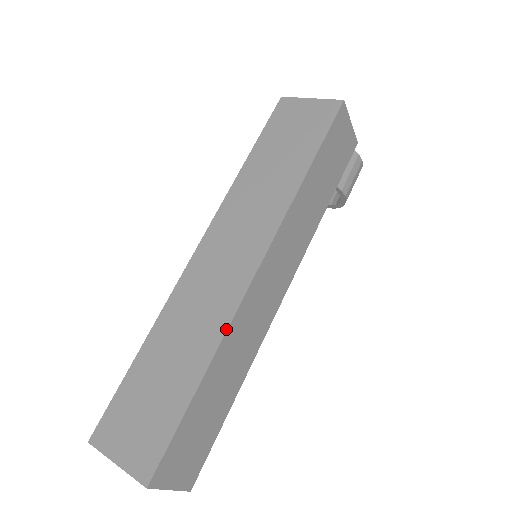
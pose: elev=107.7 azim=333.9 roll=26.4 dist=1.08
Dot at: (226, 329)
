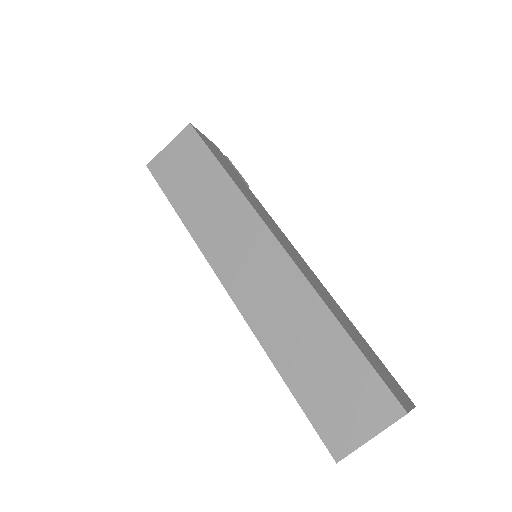
Dot at: (312, 288)
